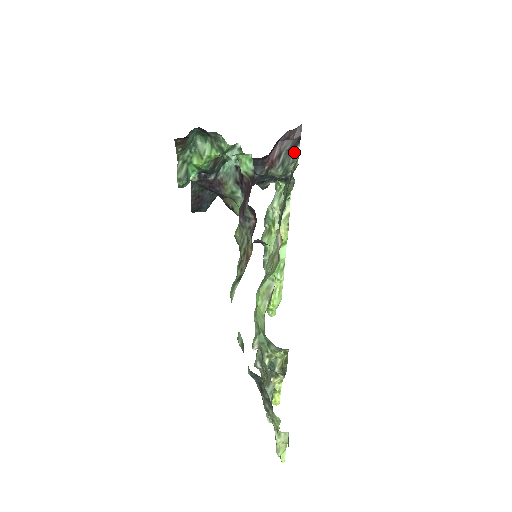
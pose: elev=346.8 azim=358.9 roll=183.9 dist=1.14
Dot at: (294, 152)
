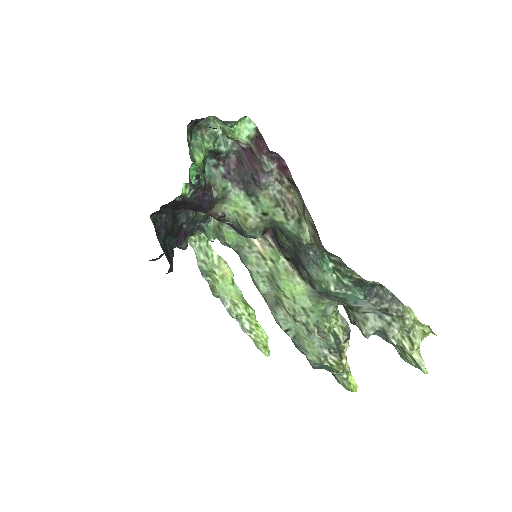
Dot at: occluded
